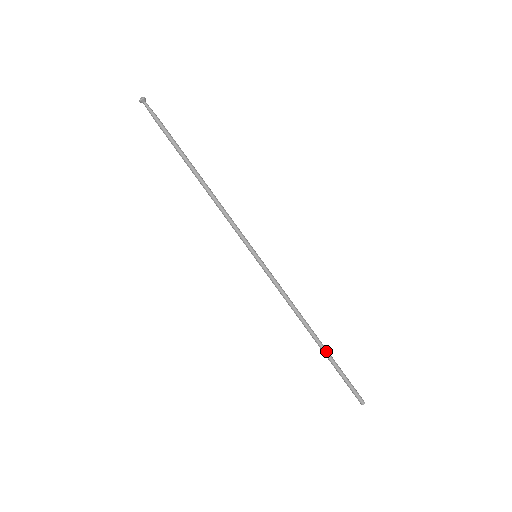
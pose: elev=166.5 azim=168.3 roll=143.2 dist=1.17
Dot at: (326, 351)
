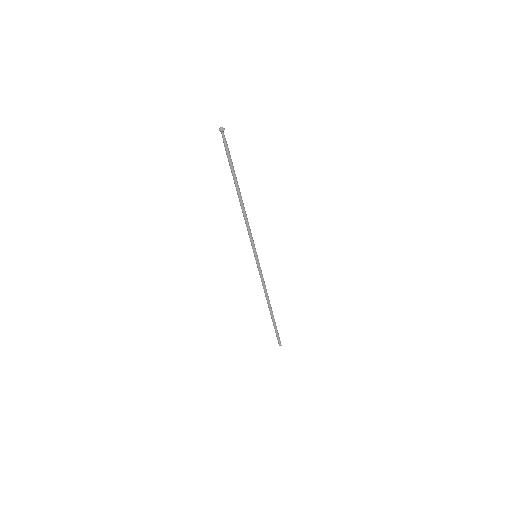
Dot at: (272, 317)
